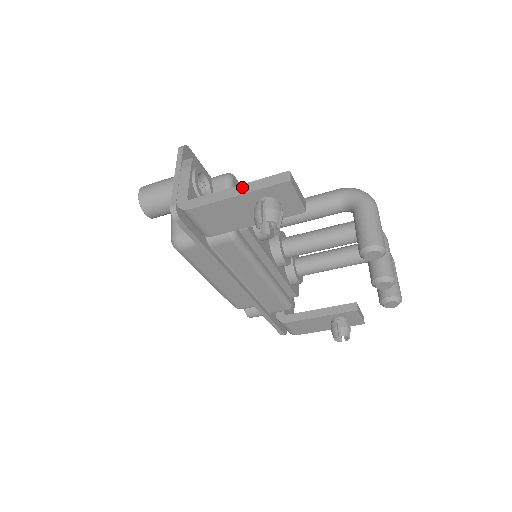
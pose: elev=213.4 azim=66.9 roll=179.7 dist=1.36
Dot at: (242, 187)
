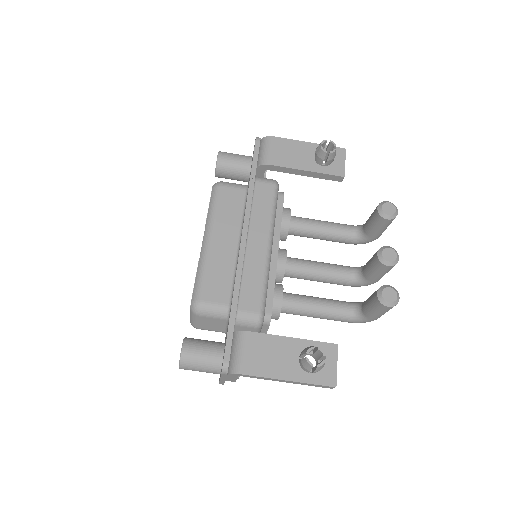
Dot at: occluded
